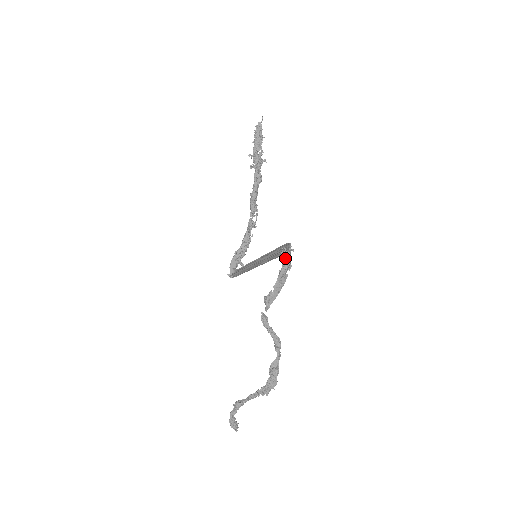
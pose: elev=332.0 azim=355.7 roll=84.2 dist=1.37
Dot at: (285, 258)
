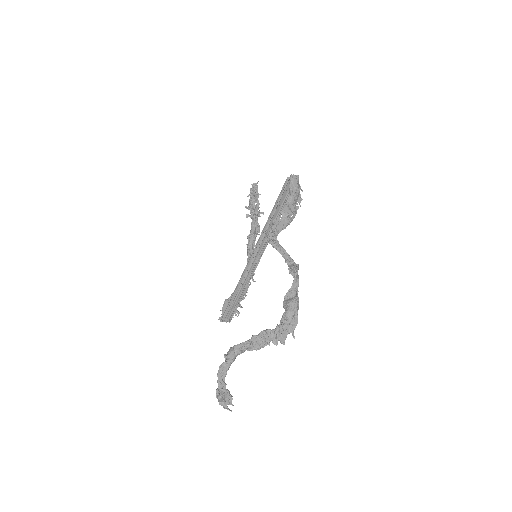
Dot at: (293, 179)
